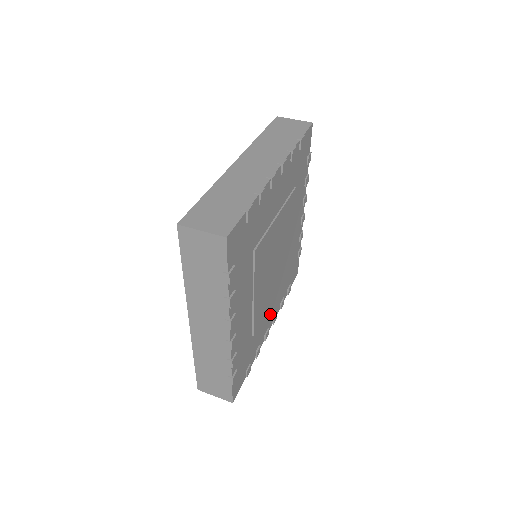
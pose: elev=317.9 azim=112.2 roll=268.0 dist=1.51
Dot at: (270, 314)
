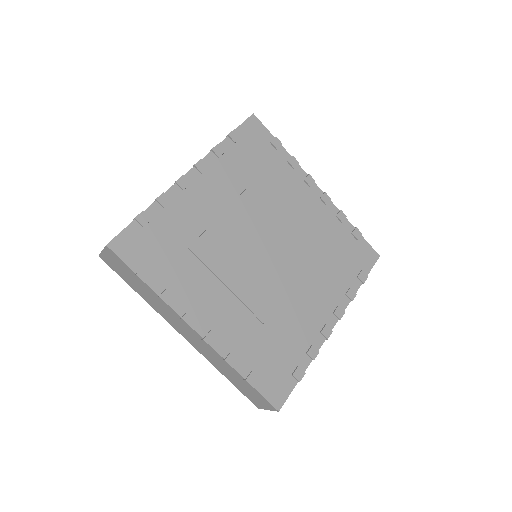
Dot at: (214, 310)
